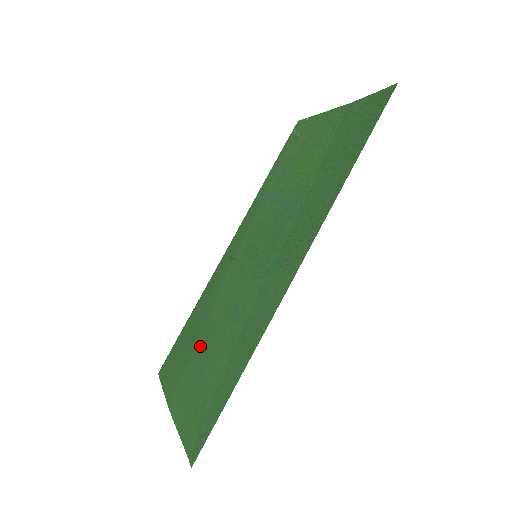
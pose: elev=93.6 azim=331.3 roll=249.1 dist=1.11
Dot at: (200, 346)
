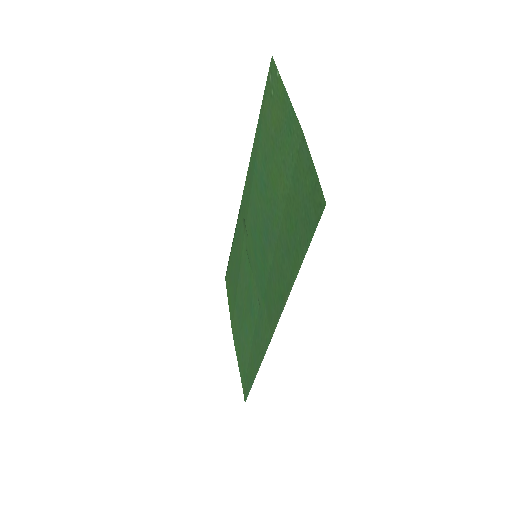
Dot at: (238, 301)
